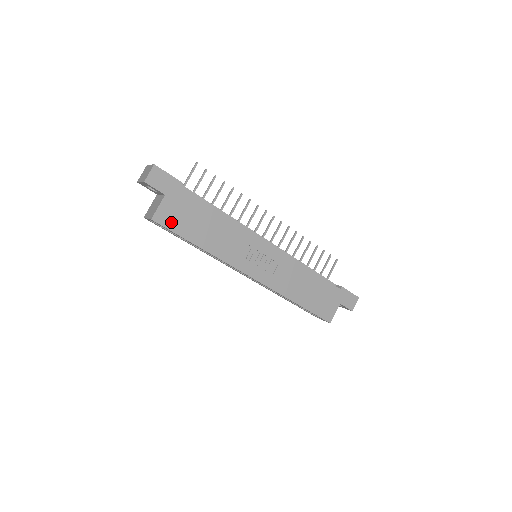
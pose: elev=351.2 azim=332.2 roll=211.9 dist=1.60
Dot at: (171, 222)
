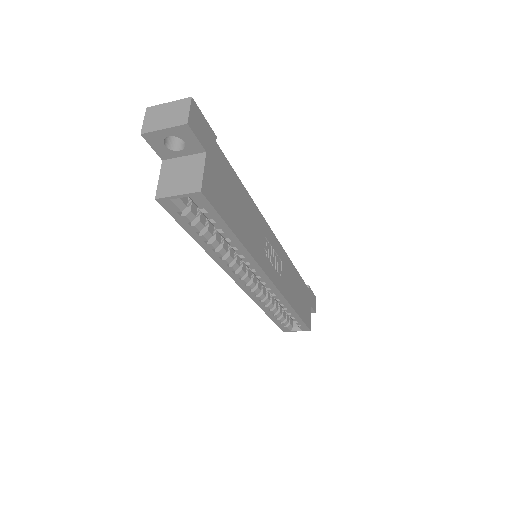
Dot at: (216, 198)
